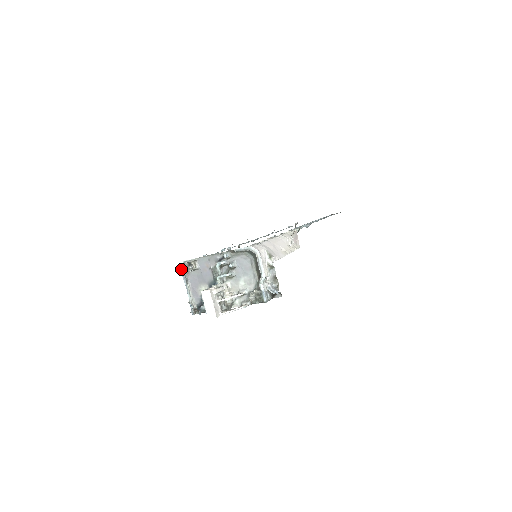
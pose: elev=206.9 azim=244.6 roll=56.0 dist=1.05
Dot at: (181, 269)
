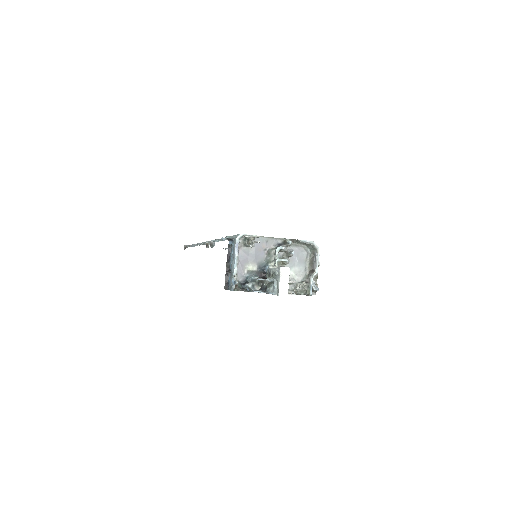
Dot at: (237, 241)
